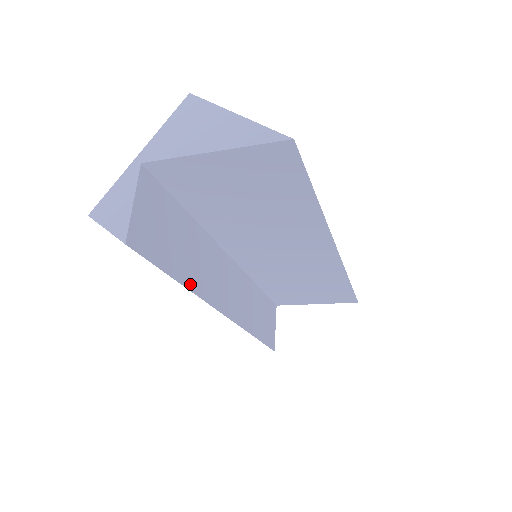
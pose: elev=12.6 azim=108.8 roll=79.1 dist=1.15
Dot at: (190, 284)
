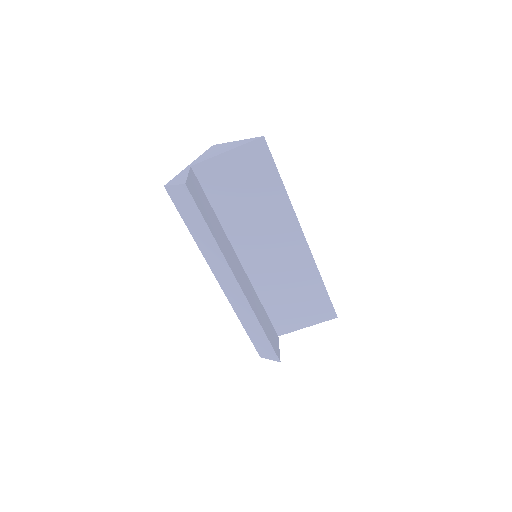
Dot at: (216, 240)
